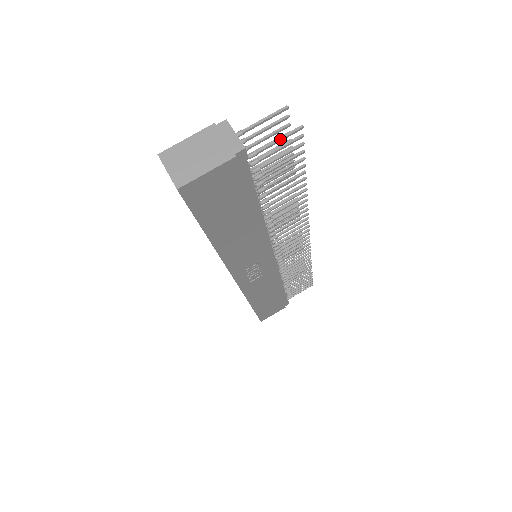
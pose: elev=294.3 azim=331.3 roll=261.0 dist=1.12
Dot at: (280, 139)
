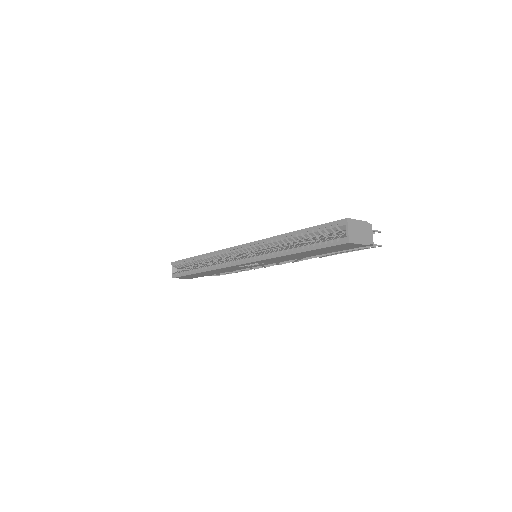
Dot at: (375, 245)
